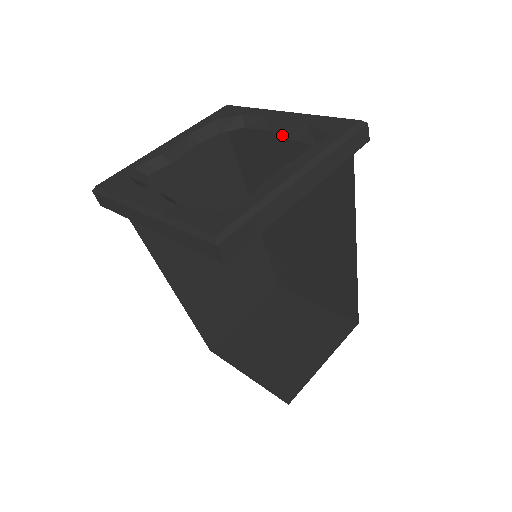
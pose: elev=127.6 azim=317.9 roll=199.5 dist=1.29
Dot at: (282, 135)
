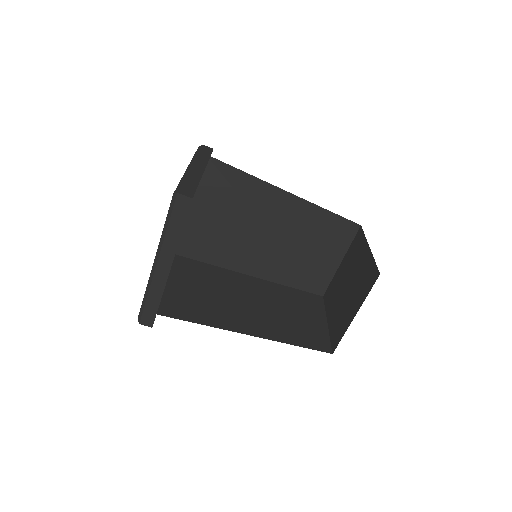
Dot at: occluded
